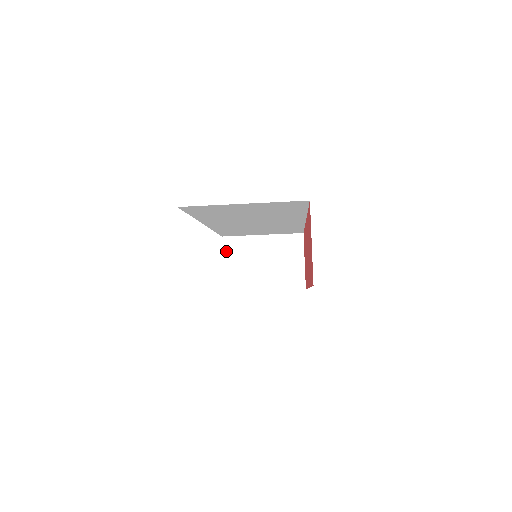
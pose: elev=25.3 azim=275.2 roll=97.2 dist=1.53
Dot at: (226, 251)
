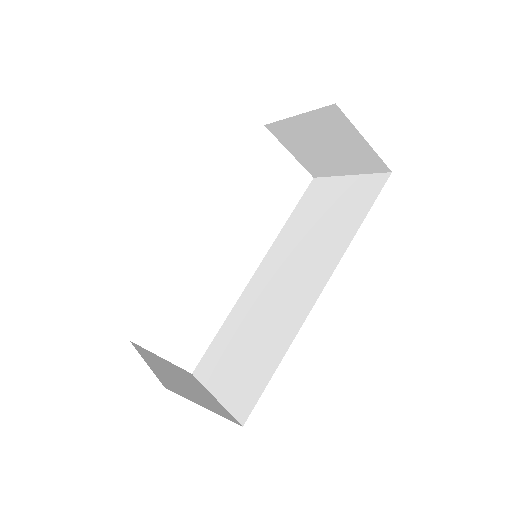
Dot at: (281, 140)
